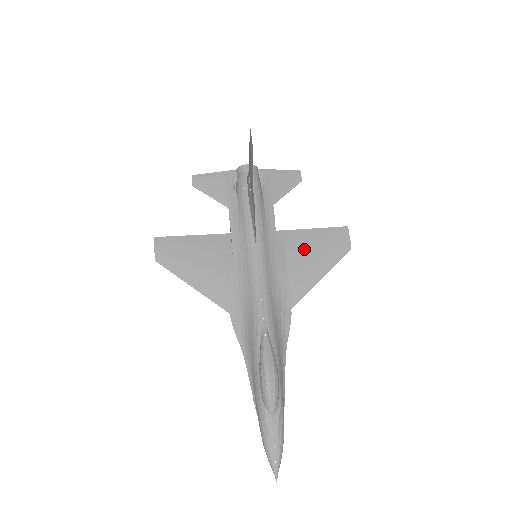
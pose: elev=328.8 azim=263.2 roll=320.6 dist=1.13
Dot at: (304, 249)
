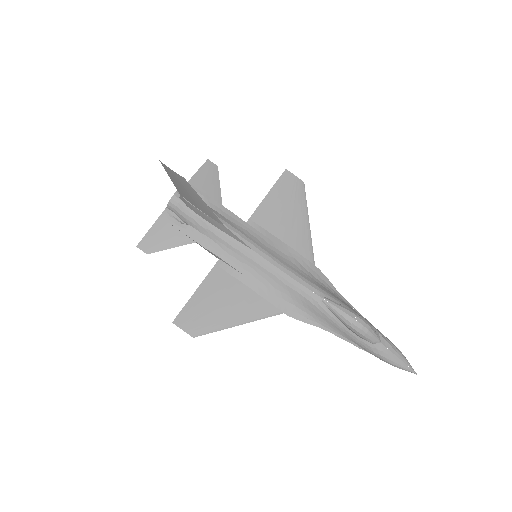
Dot at: (278, 216)
